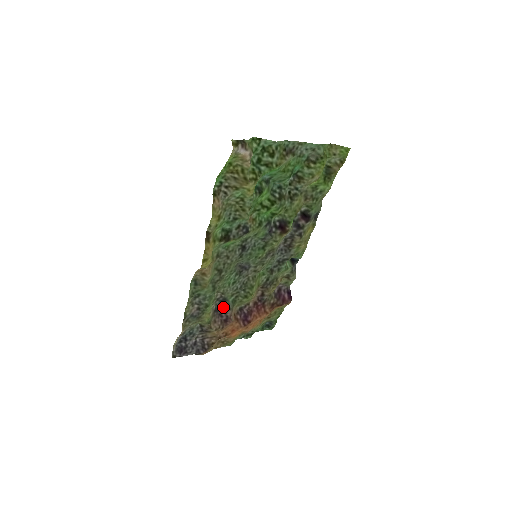
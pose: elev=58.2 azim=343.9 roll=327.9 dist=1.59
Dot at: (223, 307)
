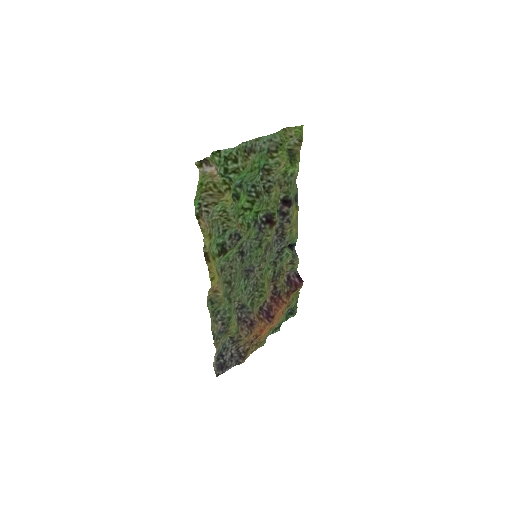
Dot at: (244, 313)
